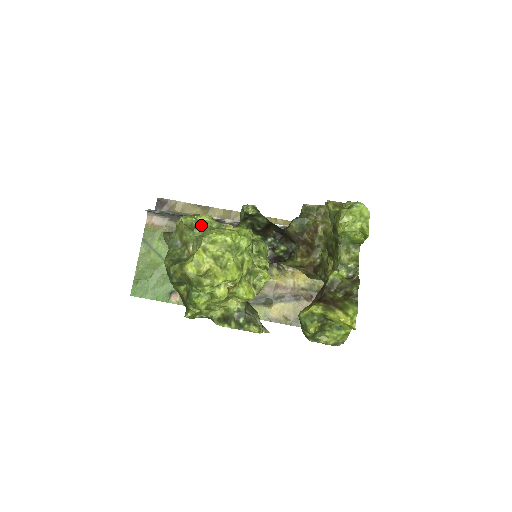
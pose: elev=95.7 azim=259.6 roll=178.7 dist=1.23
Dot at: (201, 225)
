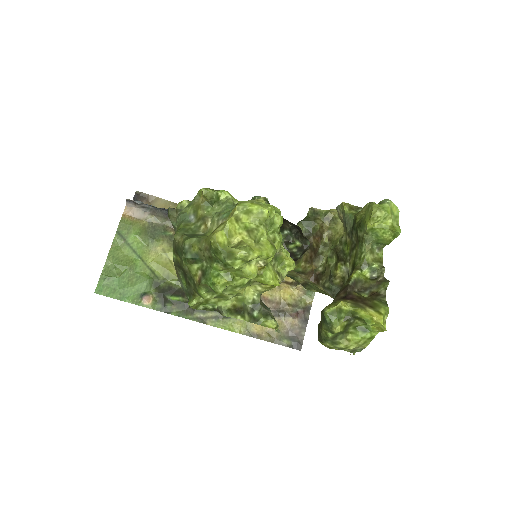
Dot at: (221, 201)
